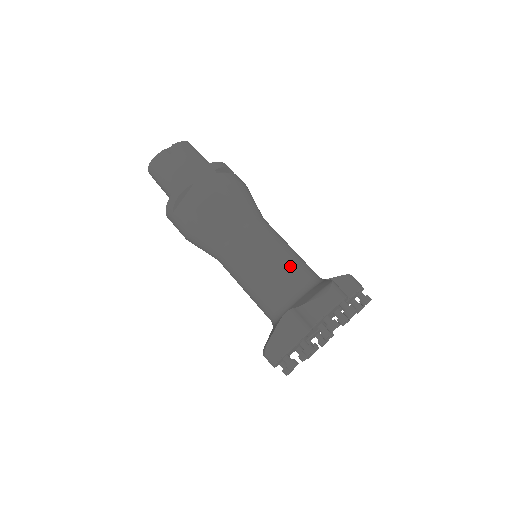
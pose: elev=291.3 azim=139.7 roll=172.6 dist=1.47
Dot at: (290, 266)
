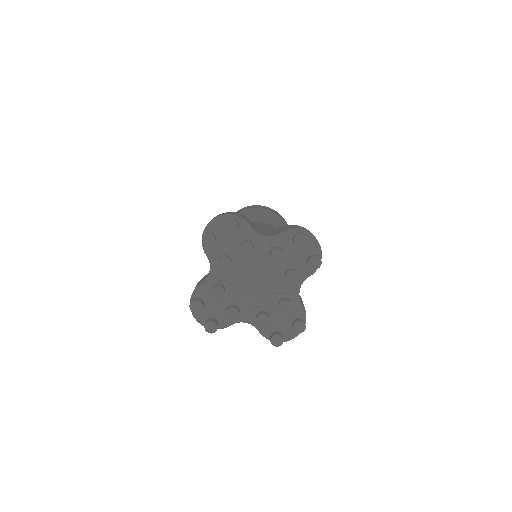
Dot at: occluded
